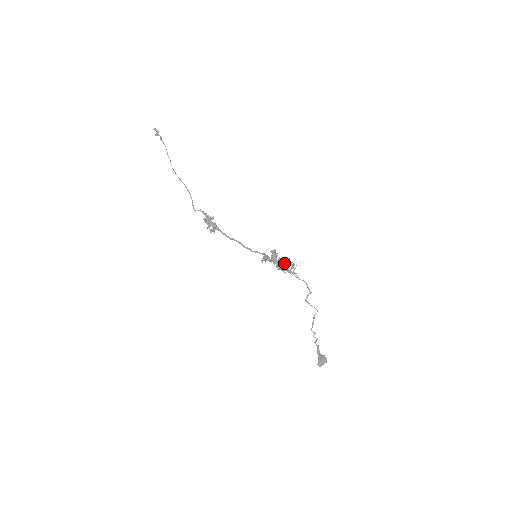
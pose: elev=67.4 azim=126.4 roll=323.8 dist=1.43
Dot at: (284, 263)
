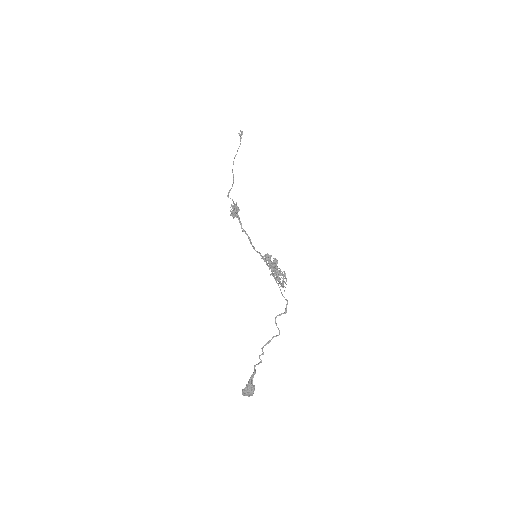
Dot at: occluded
